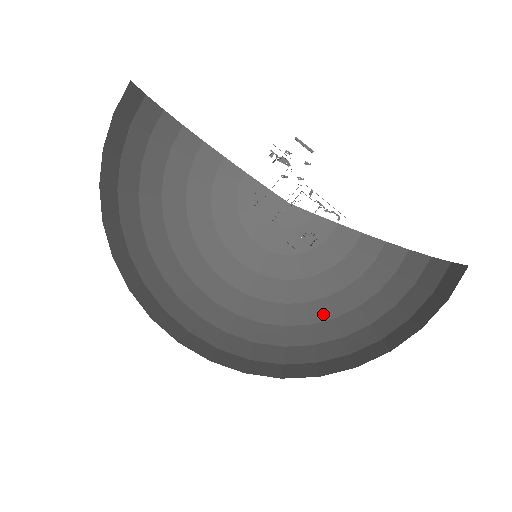
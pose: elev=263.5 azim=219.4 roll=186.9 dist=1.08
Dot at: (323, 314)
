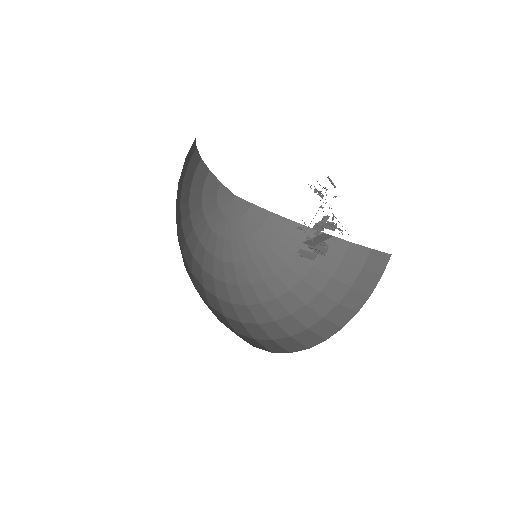
Dot at: (280, 288)
